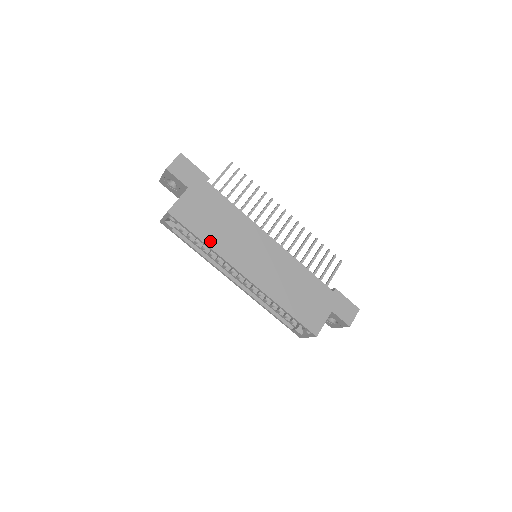
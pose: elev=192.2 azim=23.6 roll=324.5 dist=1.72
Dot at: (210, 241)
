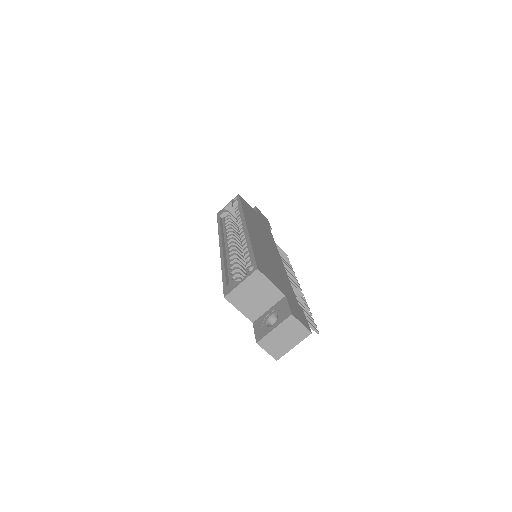
Dot at: (246, 211)
